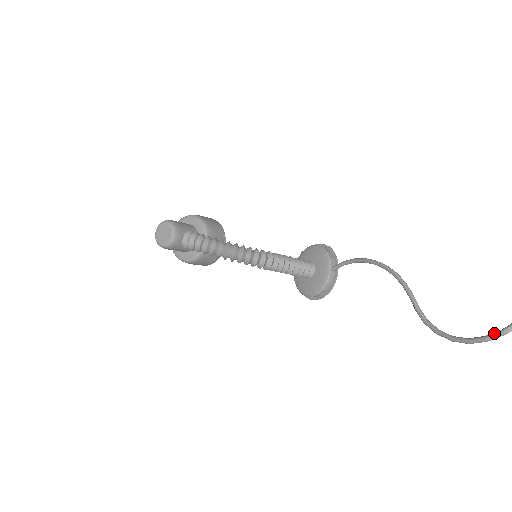
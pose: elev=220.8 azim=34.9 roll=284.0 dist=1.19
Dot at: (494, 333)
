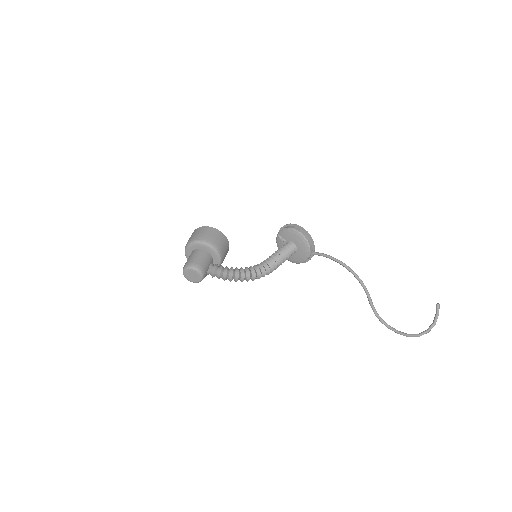
Dot at: (413, 336)
